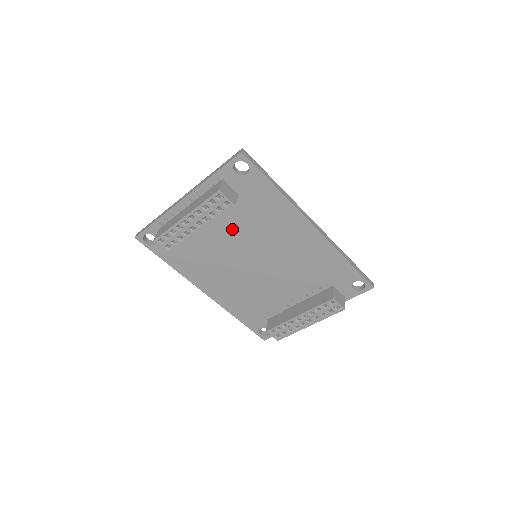
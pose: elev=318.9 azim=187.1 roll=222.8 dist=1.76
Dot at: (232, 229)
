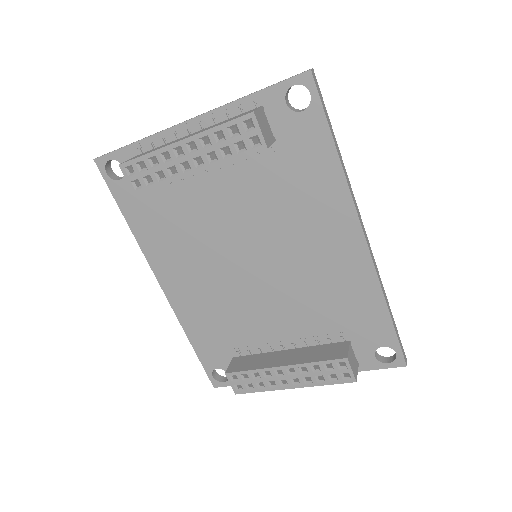
Dot at: (241, 196)
